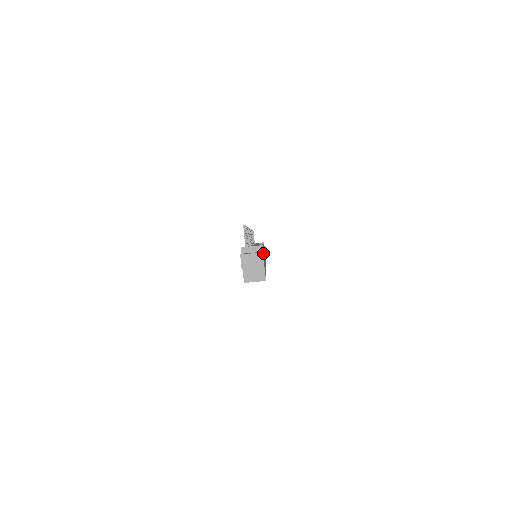
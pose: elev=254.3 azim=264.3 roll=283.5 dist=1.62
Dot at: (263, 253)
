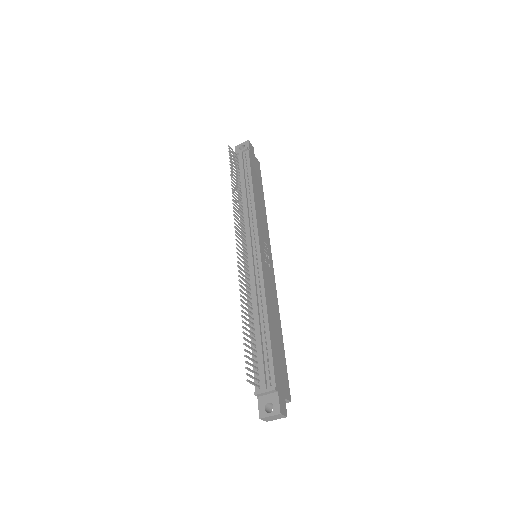
Dot at: (277, 380)
